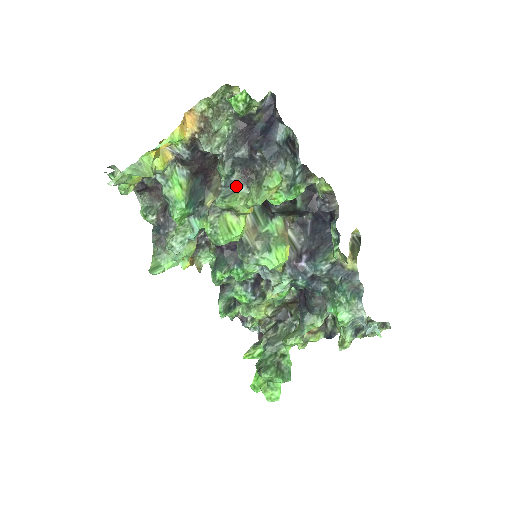
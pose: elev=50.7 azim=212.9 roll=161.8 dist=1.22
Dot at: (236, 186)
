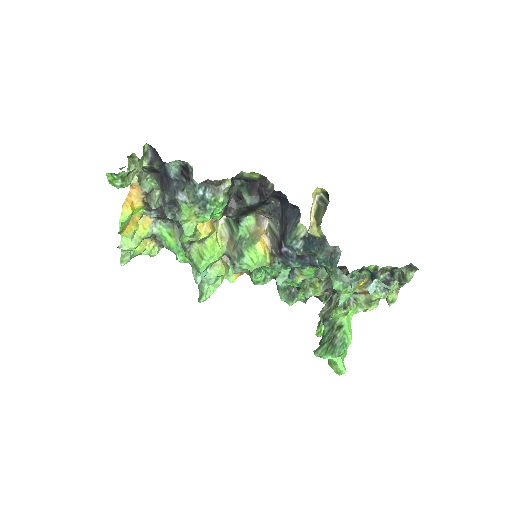
Dot at: occluded
